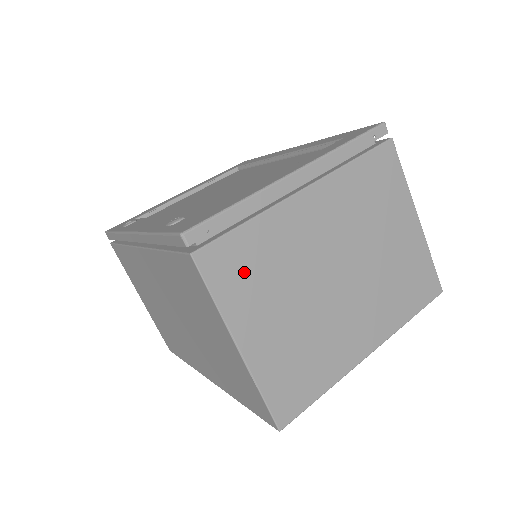
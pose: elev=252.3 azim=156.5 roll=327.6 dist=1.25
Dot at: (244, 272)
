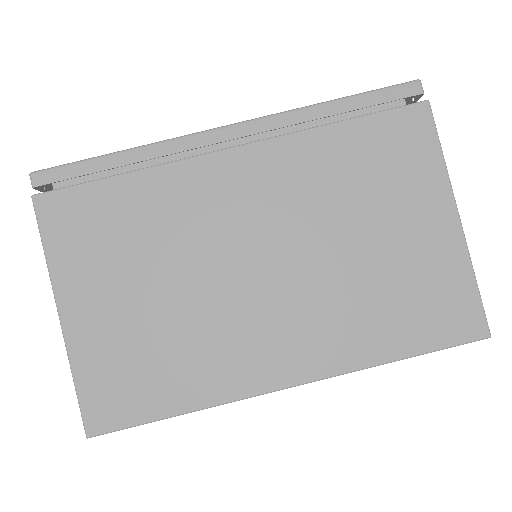
Dot at: occluded
